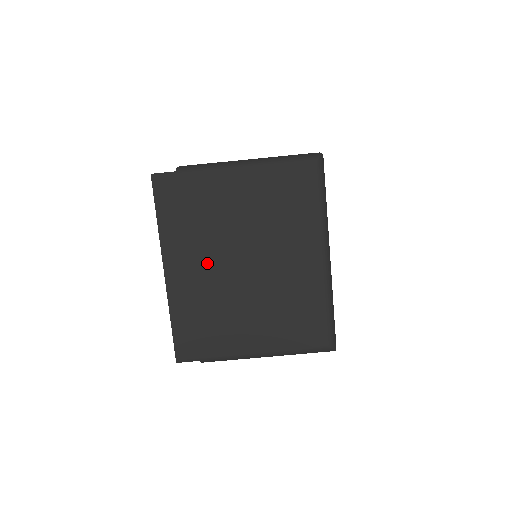
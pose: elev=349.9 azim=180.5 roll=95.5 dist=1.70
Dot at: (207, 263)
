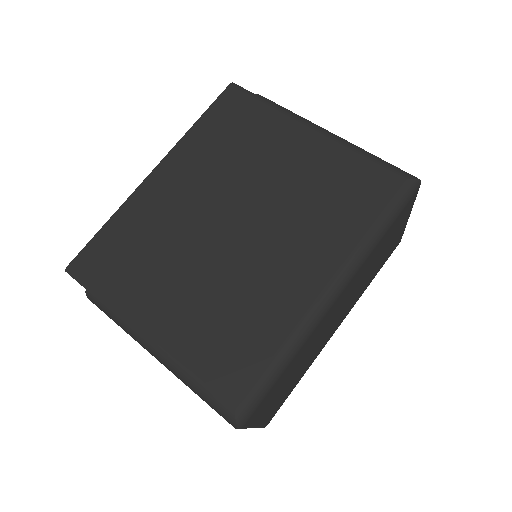
Dot at: (199, 194)
